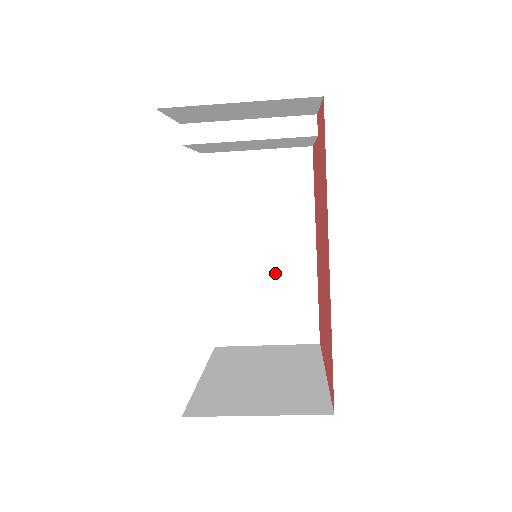
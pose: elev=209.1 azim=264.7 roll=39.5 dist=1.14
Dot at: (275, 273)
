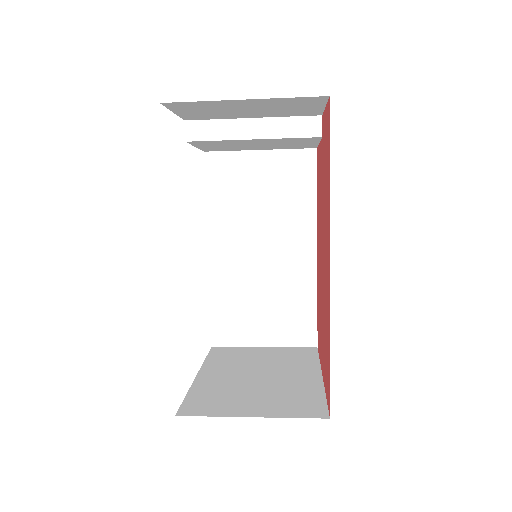
Dot at: (275, 274)
